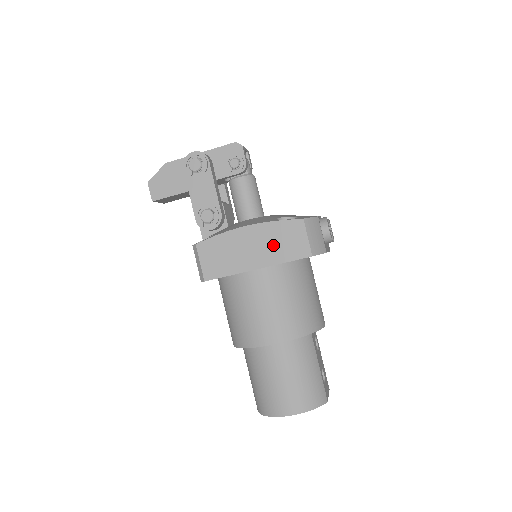
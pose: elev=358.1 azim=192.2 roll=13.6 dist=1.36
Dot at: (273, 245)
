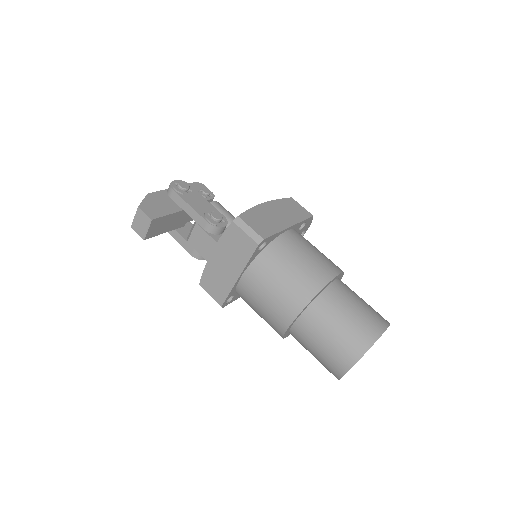
Dot at: (288, 212)
